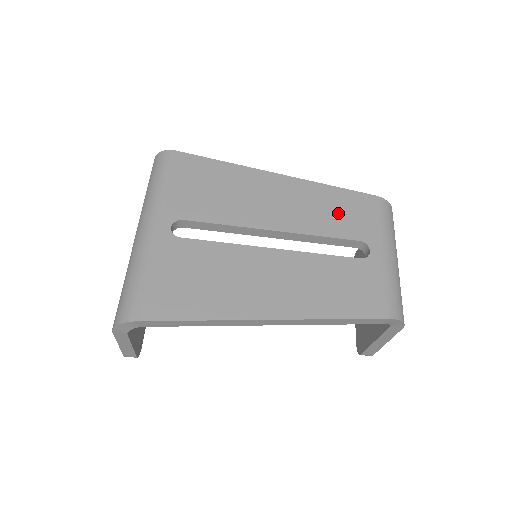
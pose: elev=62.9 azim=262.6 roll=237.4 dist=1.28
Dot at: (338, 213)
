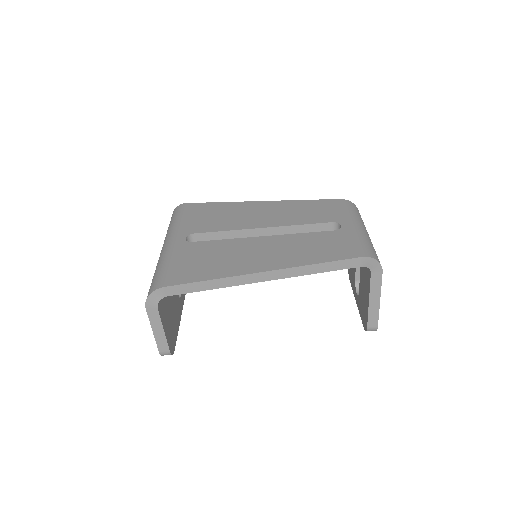
Dot at: (312, 212)
